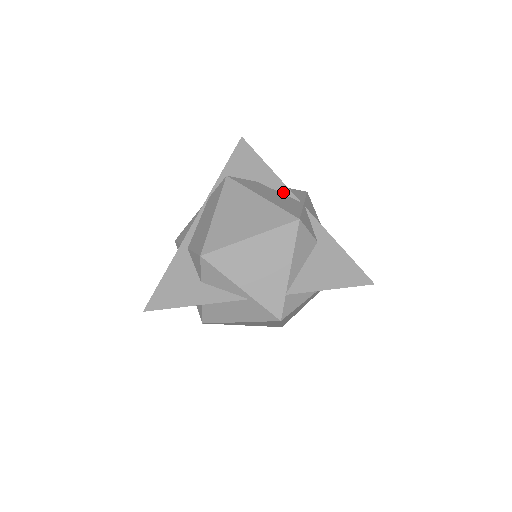
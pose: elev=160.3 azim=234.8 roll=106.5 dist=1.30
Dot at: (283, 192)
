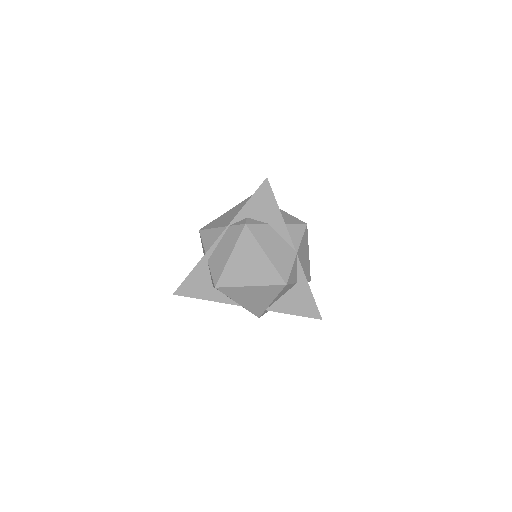
Dot at: (285, 239)
